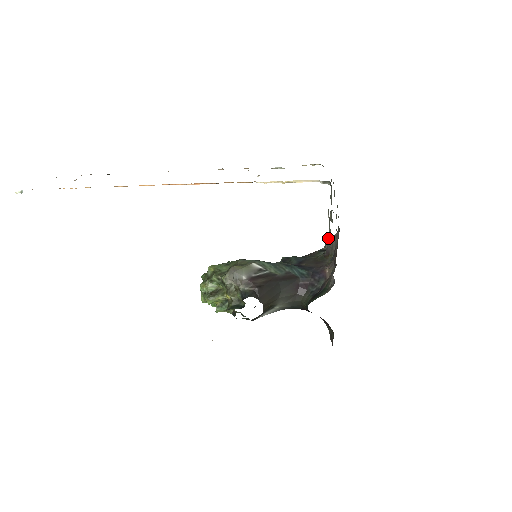
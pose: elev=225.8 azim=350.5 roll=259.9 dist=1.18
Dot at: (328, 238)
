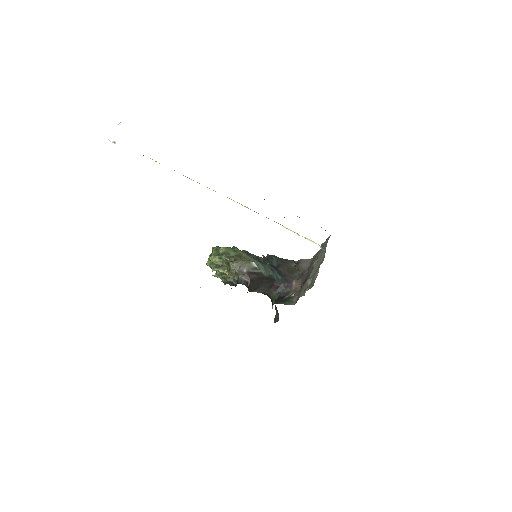
Dot at: (309, 282)
